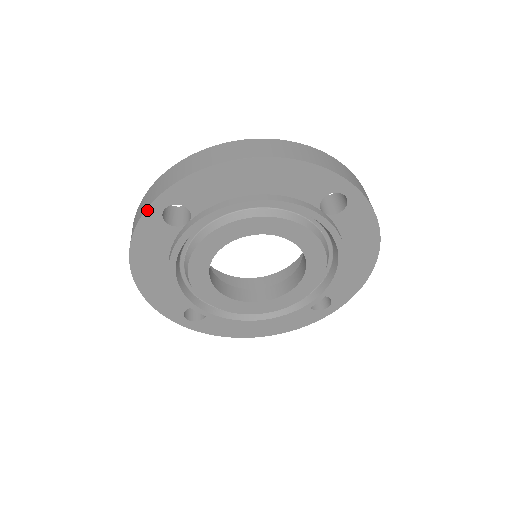
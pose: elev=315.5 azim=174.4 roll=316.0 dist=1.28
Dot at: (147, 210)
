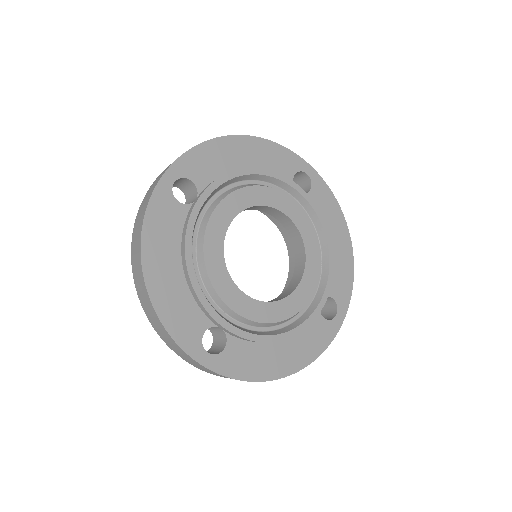
Dot at: (158, 184)
